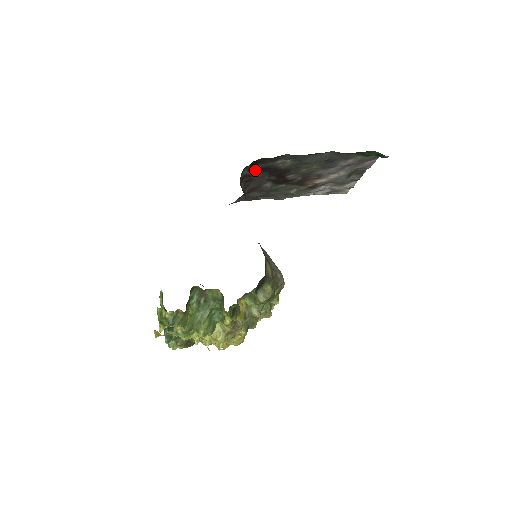
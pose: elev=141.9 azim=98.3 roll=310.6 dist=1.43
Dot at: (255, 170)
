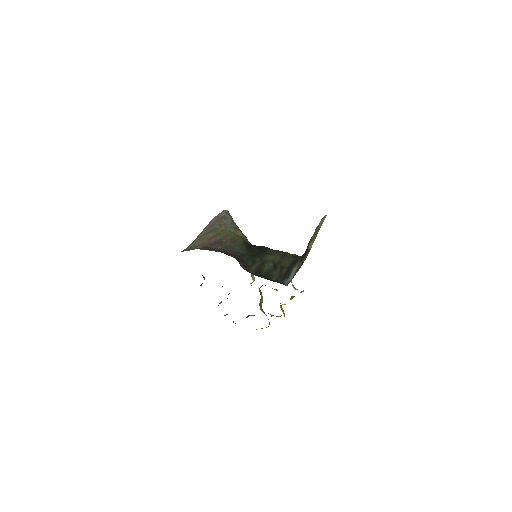
Dot at: occluded
